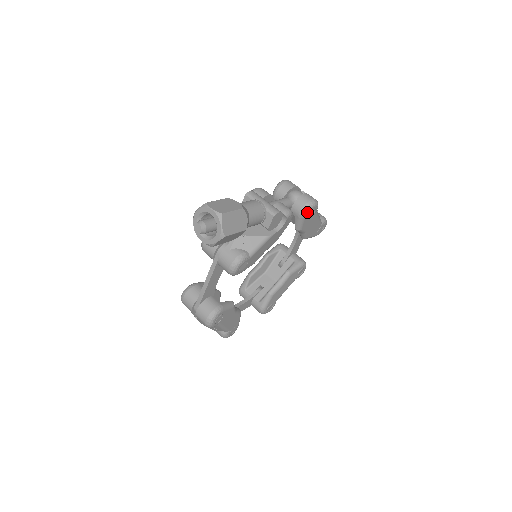
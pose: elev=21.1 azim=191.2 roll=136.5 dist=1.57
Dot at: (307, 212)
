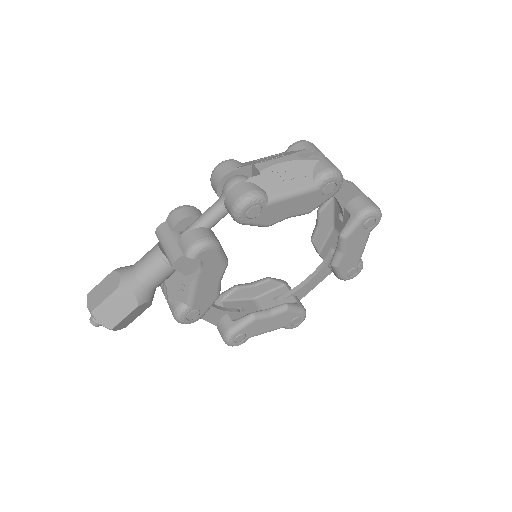
Dot at: (241, 219)
